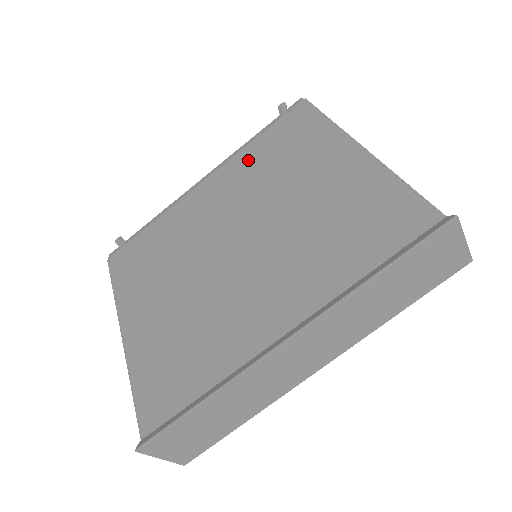
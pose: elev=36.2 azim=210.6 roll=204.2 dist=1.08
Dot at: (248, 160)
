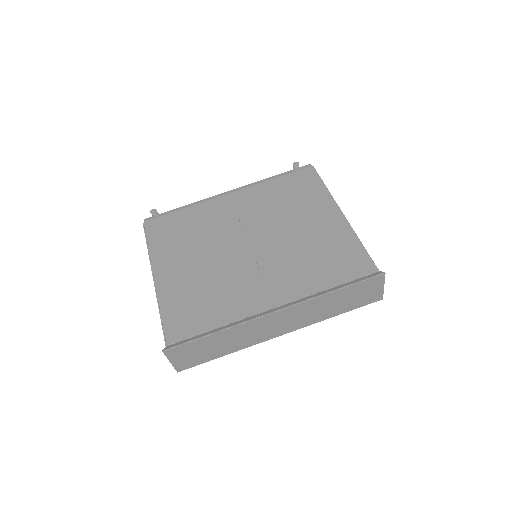
Dot at: (266, 192)
